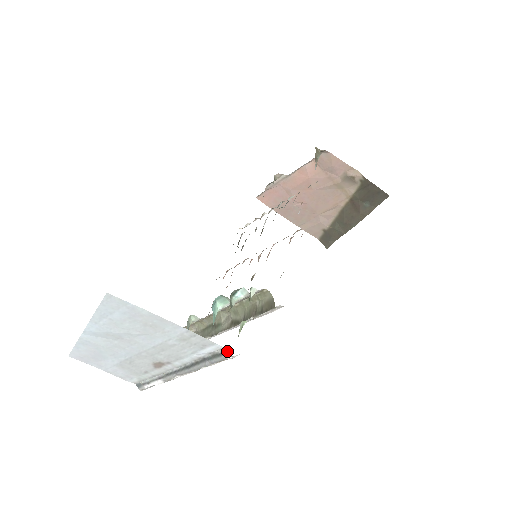
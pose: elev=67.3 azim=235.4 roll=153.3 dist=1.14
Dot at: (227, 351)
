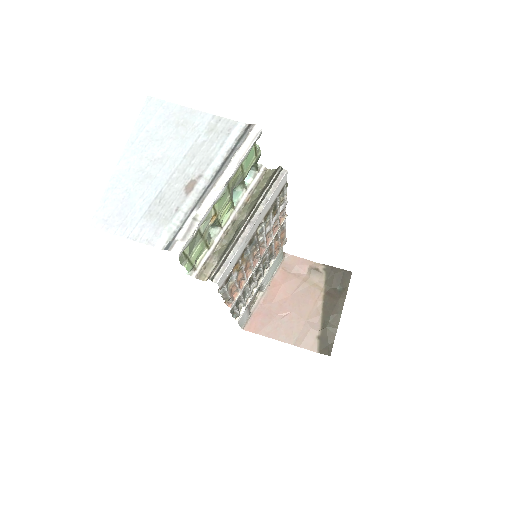
Dot at: (249, 126)
